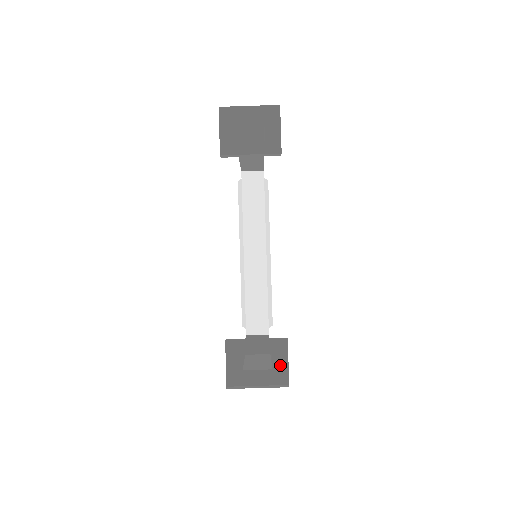
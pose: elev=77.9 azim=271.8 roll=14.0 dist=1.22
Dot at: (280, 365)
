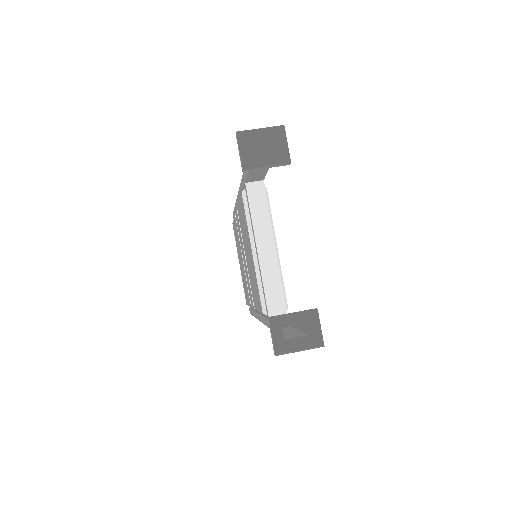
Dot at: (314, 331)
